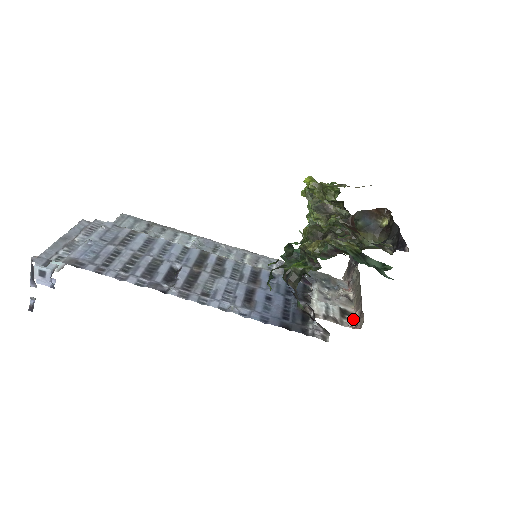
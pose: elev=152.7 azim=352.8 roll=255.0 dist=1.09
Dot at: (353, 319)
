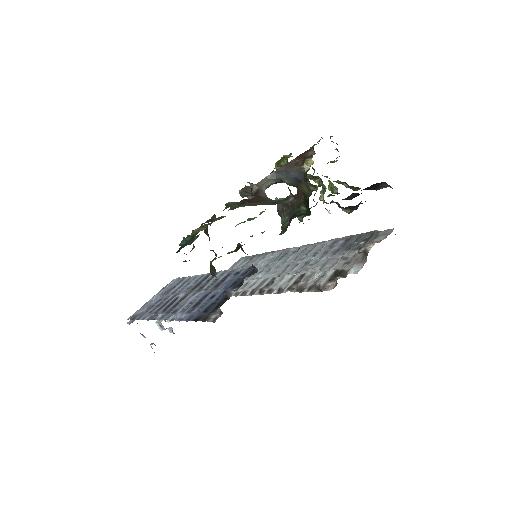
Dot at: (337, 279)
